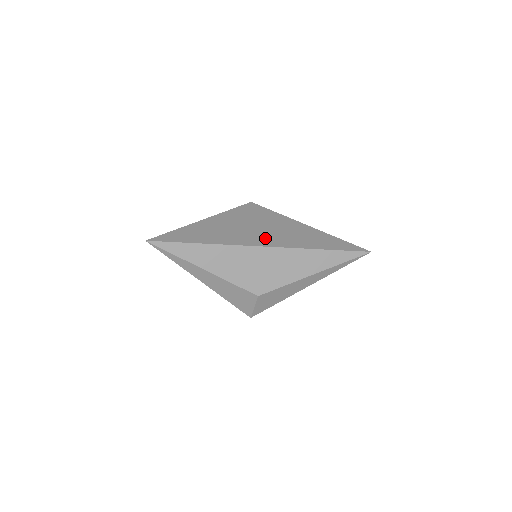
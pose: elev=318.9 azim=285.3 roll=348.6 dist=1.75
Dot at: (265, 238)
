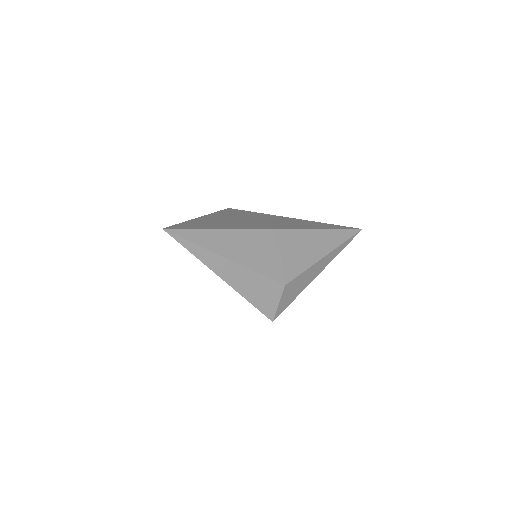
Dot at: (272, 225)
